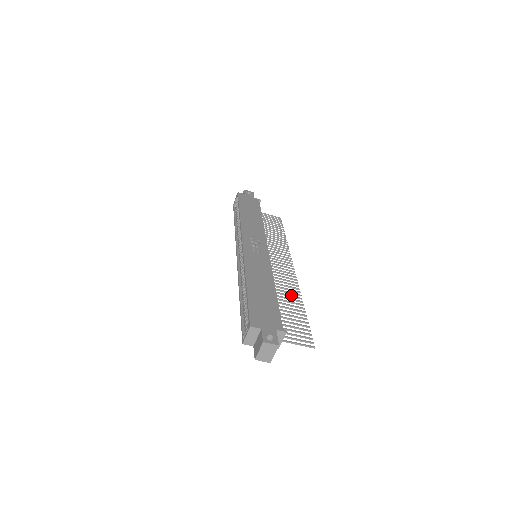
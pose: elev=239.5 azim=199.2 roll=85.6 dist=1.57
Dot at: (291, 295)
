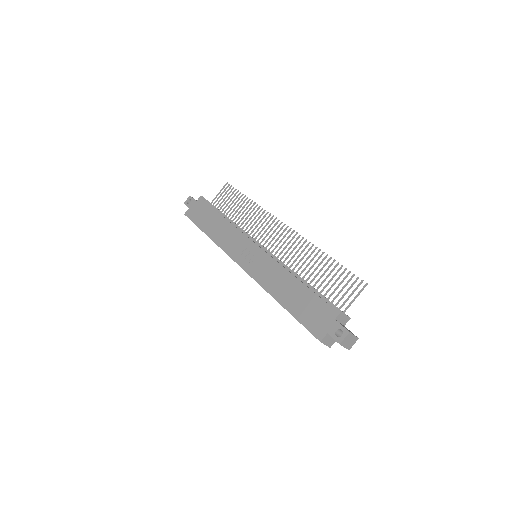
Dot at: (308, 256)
